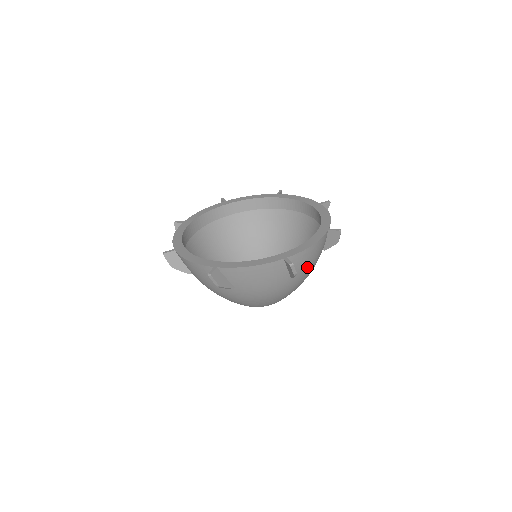
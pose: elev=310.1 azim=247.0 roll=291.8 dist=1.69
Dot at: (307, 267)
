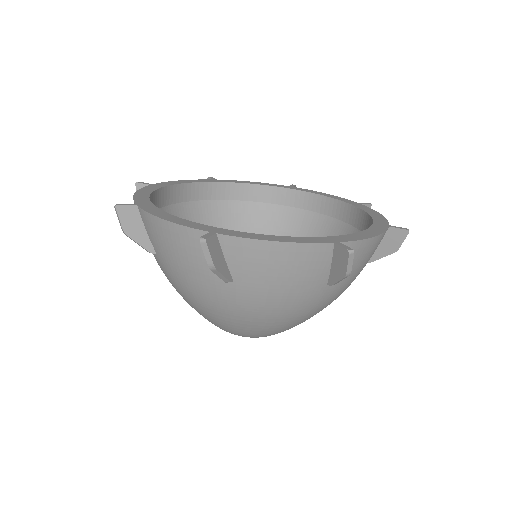
Dot at: (351, 276)
